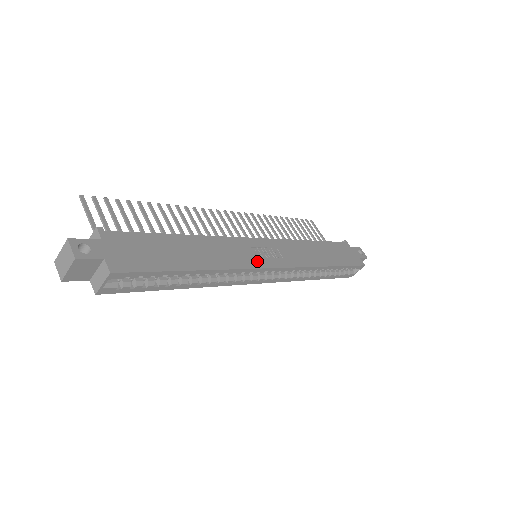
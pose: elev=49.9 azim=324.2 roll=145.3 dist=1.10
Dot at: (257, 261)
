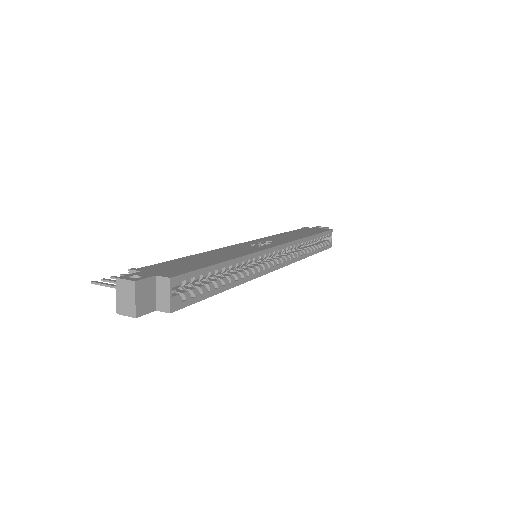
Dot at: (261, 247)
